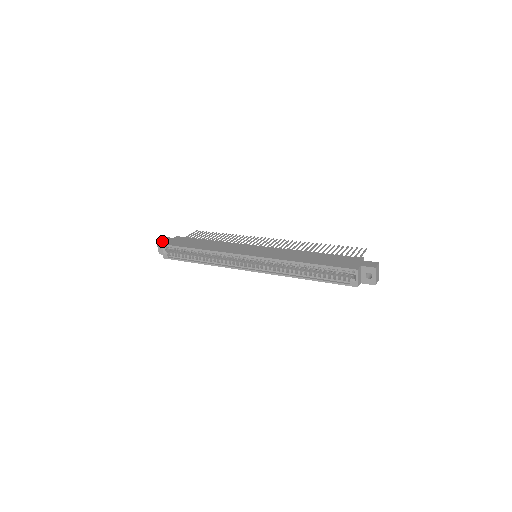
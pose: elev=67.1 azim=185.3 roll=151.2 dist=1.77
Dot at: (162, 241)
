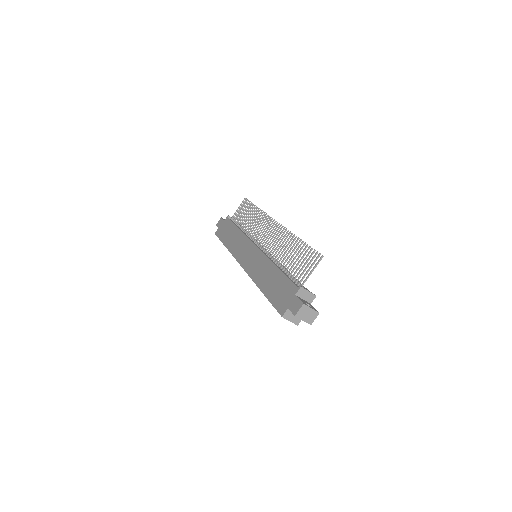
Dot at: (218, 227)
